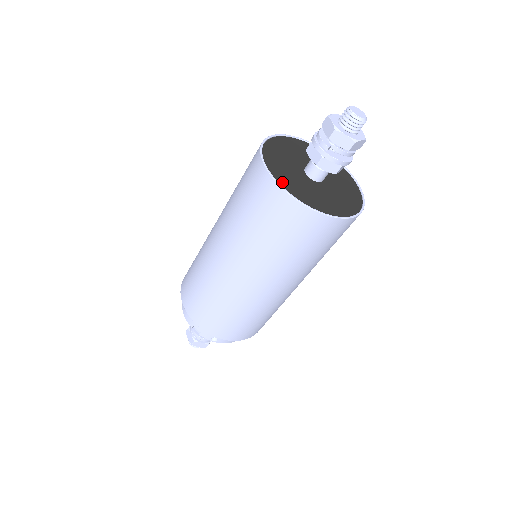
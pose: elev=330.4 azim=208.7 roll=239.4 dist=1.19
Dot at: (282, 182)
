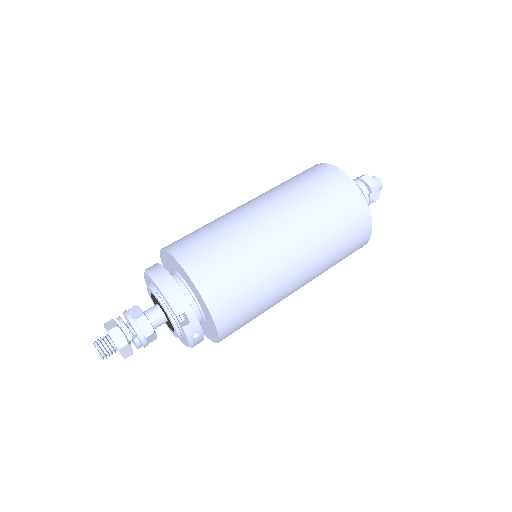
Dot at: occluded
